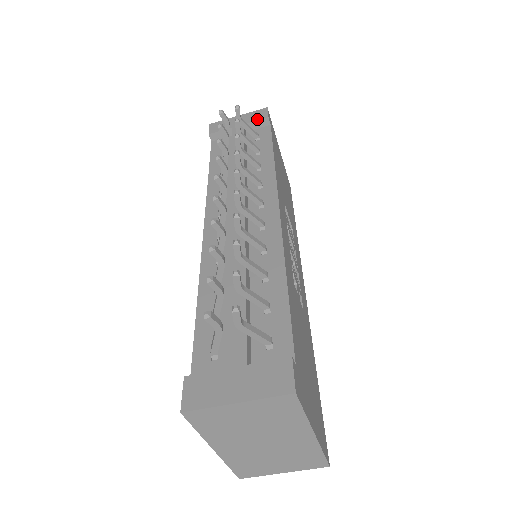
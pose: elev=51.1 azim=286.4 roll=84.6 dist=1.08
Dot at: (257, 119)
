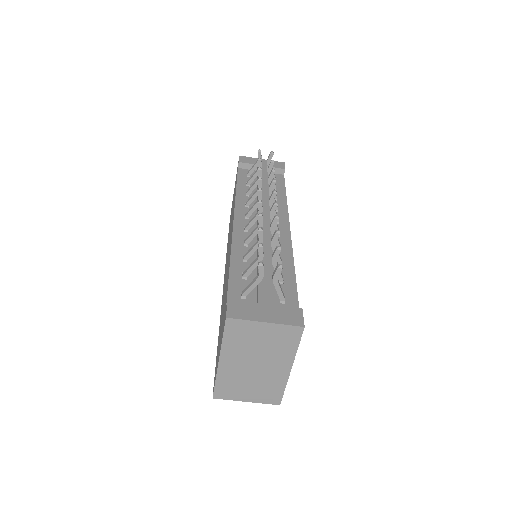
Dot at: (277, 167)
